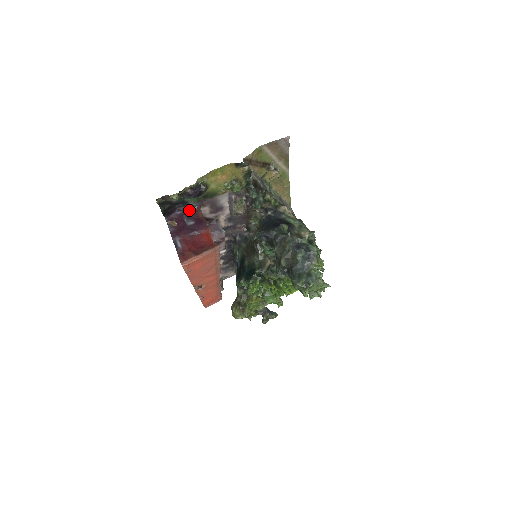
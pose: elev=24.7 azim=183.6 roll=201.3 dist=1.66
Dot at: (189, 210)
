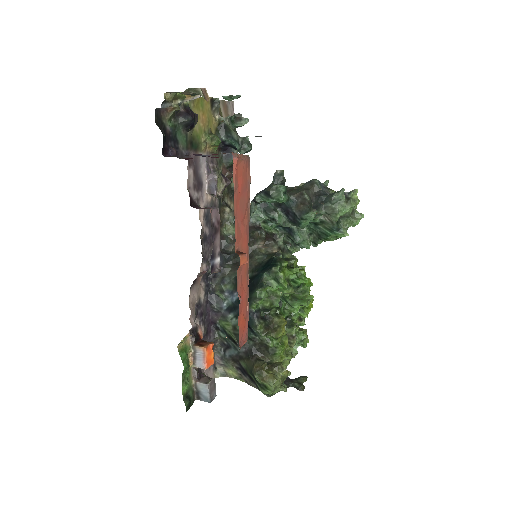
Dot at: (180, 158)
